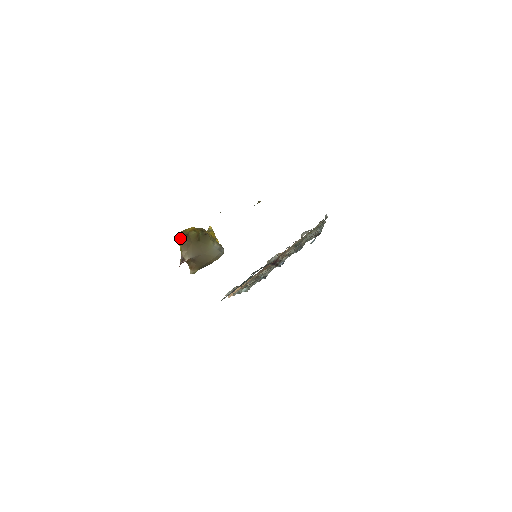
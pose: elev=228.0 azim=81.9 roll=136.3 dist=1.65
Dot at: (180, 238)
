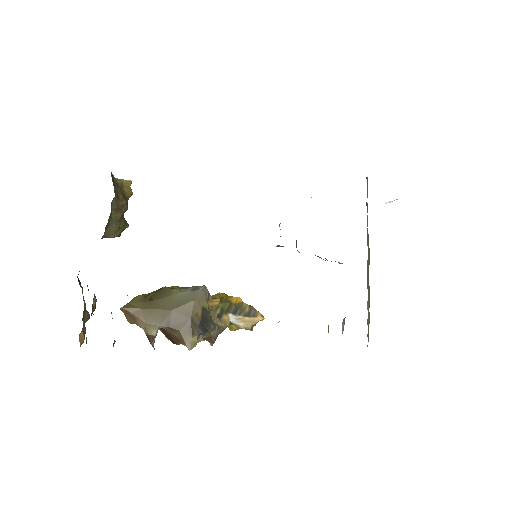
Dot at: occluded
